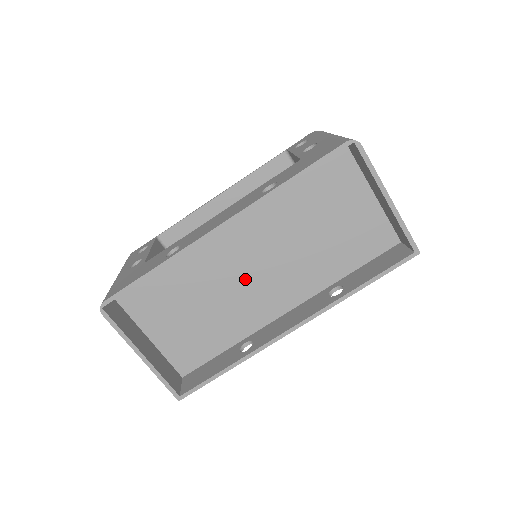
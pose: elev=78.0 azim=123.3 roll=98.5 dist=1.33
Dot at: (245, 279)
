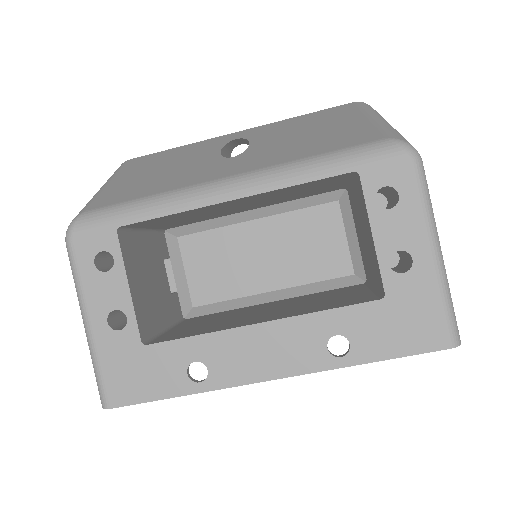
Dot at: occluded
